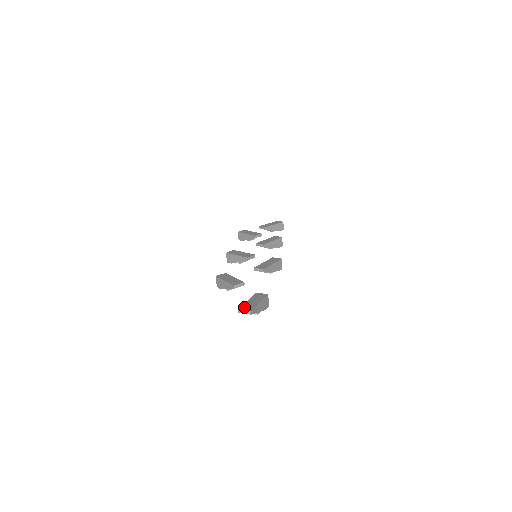
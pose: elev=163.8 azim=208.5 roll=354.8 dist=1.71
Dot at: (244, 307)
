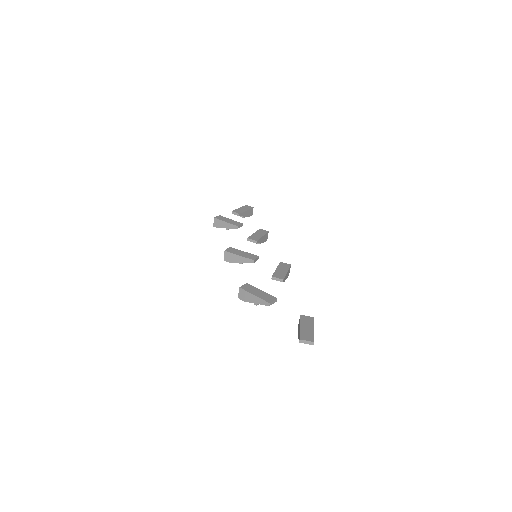
Dot at: (304, 336)
